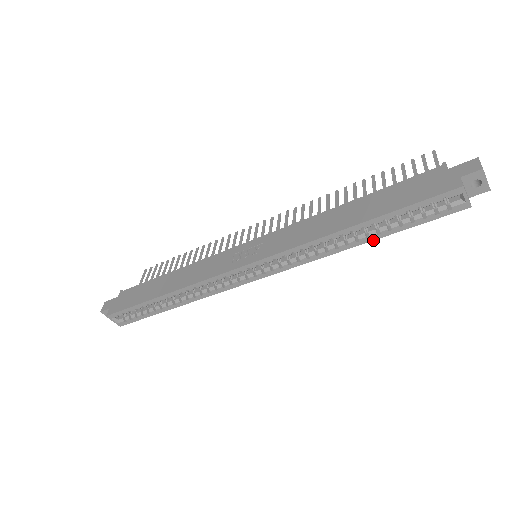
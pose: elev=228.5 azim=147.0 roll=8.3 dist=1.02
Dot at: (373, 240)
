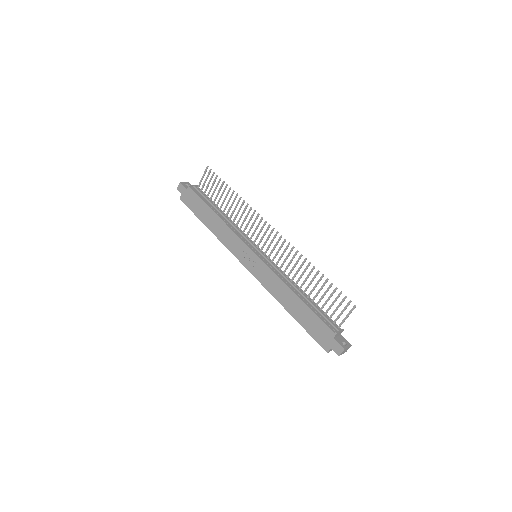
Dot at: occluded
